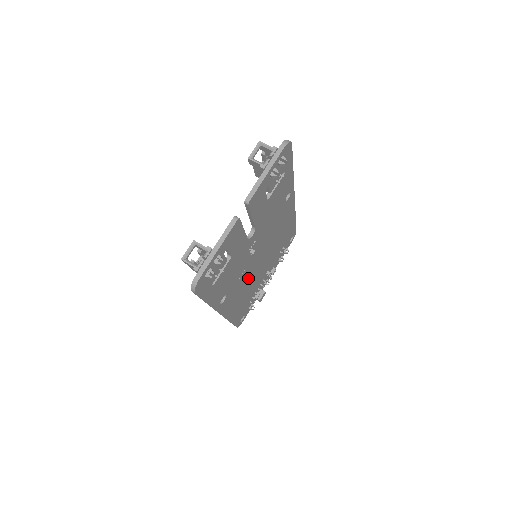
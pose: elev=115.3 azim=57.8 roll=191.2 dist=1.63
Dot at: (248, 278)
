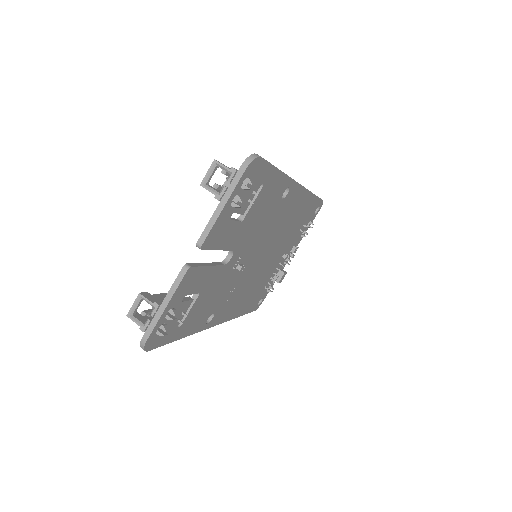
Dot at: (249, 280)
